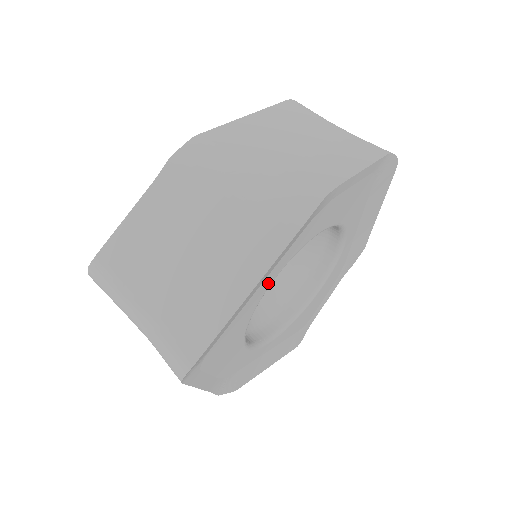
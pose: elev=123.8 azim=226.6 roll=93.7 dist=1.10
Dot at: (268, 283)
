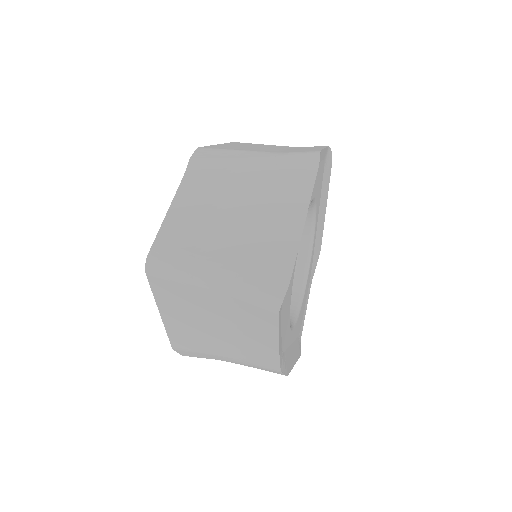
Dot at: occluded
